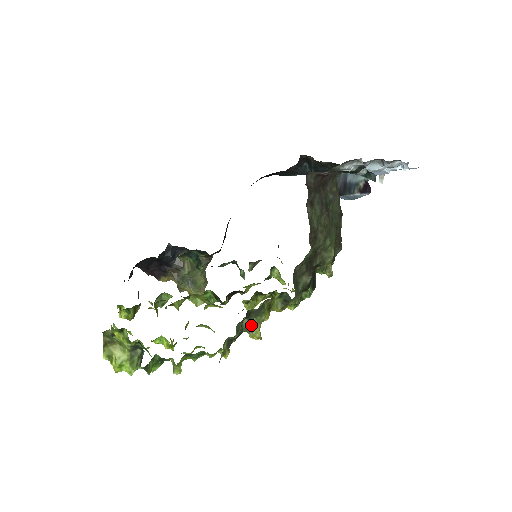
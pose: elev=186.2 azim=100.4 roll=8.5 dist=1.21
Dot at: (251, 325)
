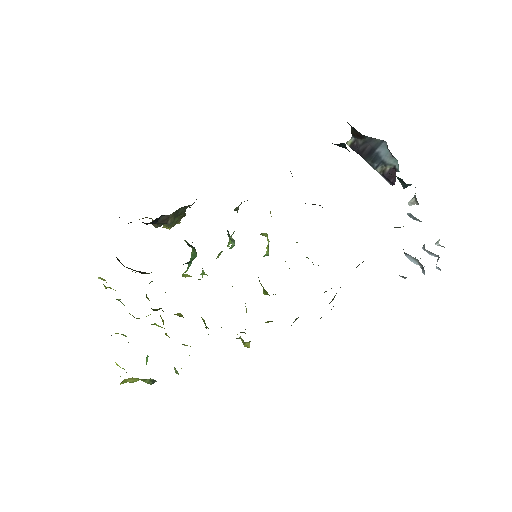
Dot at: (244, 343)
